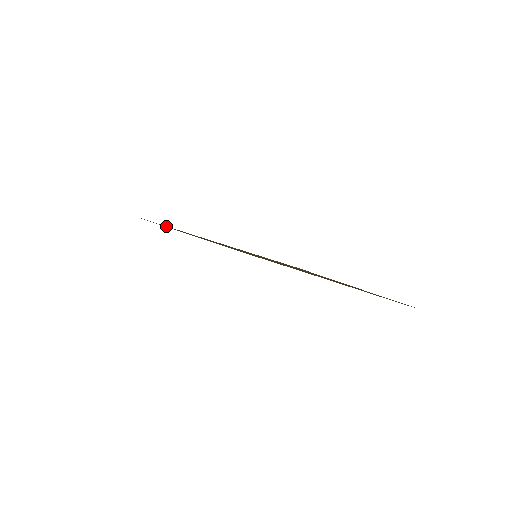
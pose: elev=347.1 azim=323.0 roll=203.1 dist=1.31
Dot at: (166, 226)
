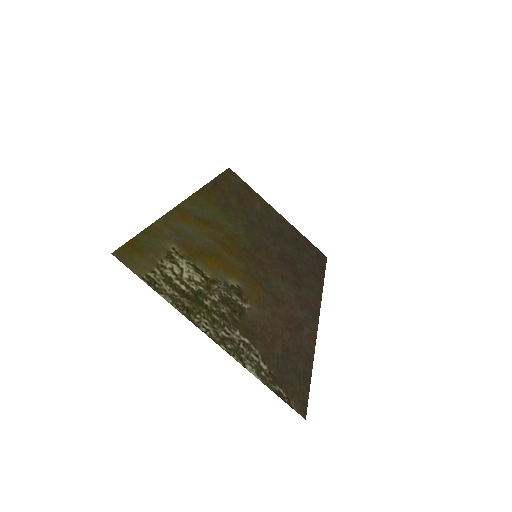
Dot at: (212, 188)
